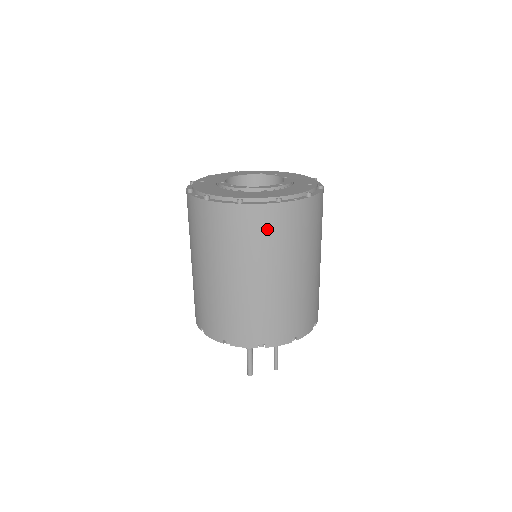
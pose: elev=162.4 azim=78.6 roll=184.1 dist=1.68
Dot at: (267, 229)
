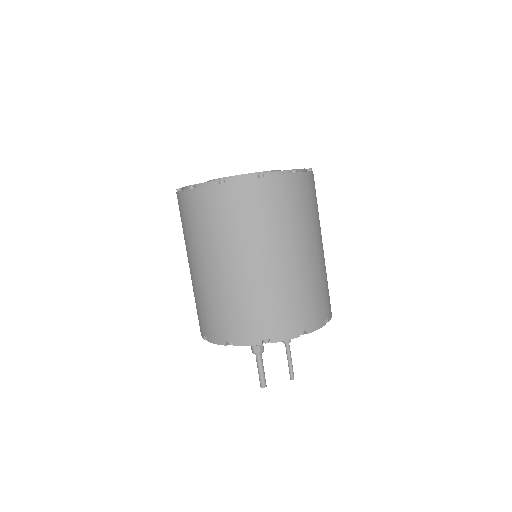
Dot at: (253, 207)
